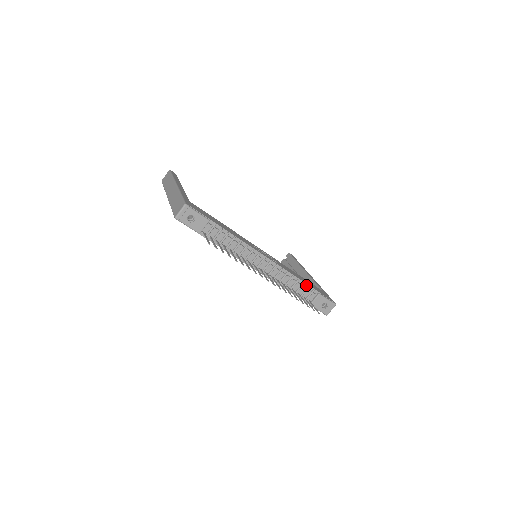
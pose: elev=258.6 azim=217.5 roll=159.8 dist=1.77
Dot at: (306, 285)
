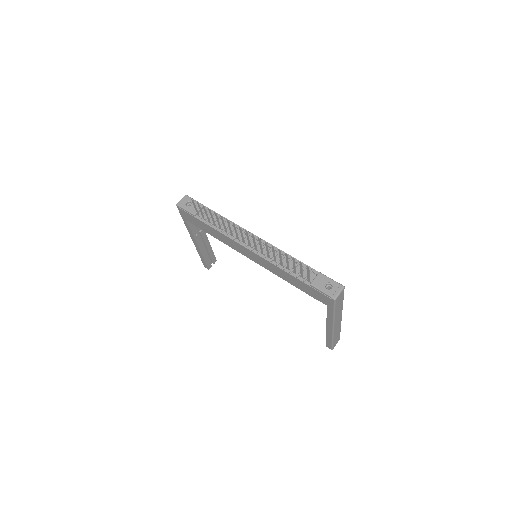
Dot at: (303, 264)
